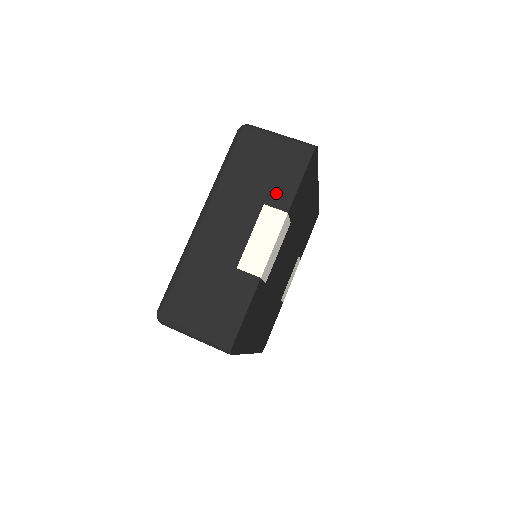
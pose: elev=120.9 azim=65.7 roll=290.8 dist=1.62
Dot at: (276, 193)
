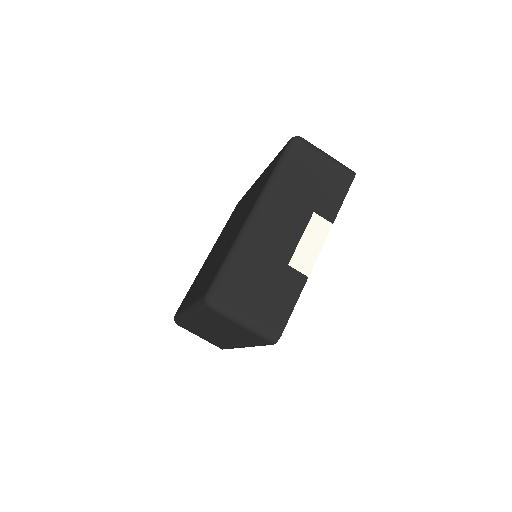
Dot at: (324, 204)
